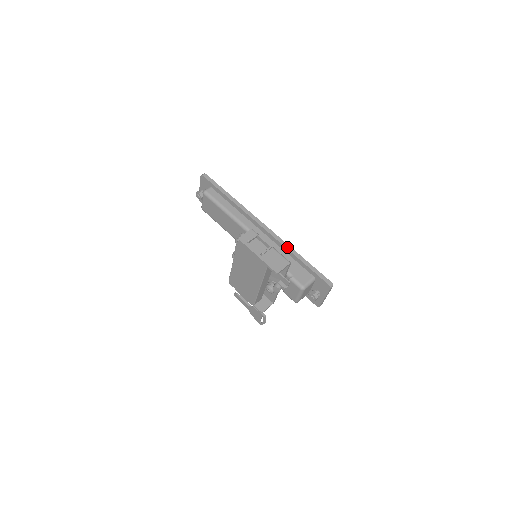
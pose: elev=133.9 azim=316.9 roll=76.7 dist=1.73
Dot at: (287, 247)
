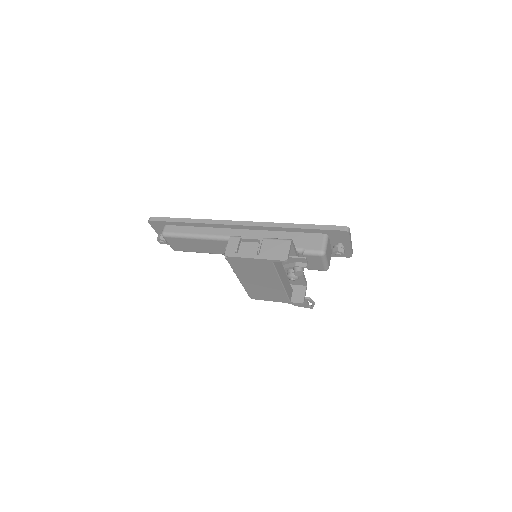
Dot at: (277, 226)
